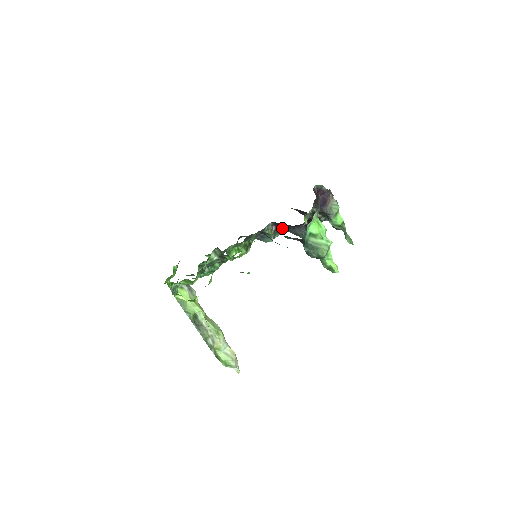
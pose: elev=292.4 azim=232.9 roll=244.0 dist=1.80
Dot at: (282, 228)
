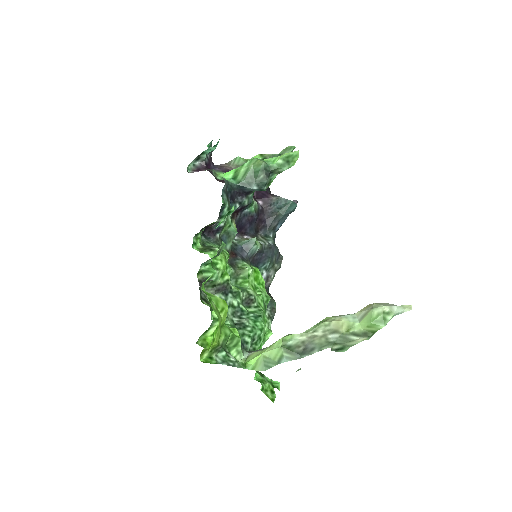
Dot at: (264, 234)
